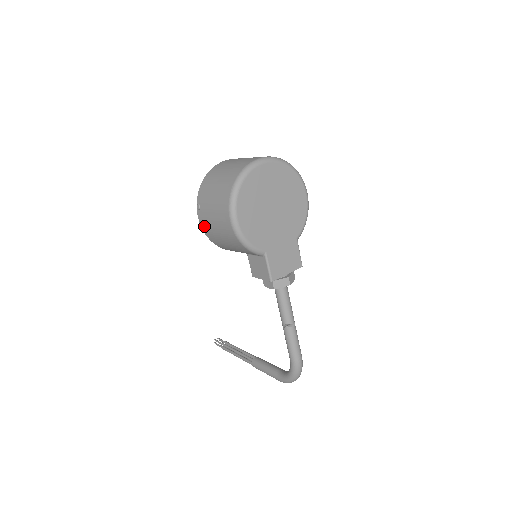
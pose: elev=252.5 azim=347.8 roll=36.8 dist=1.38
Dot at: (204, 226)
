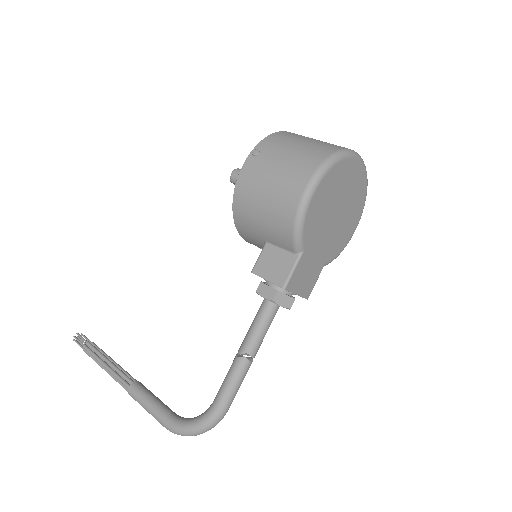
Dot at: (246, 177)
